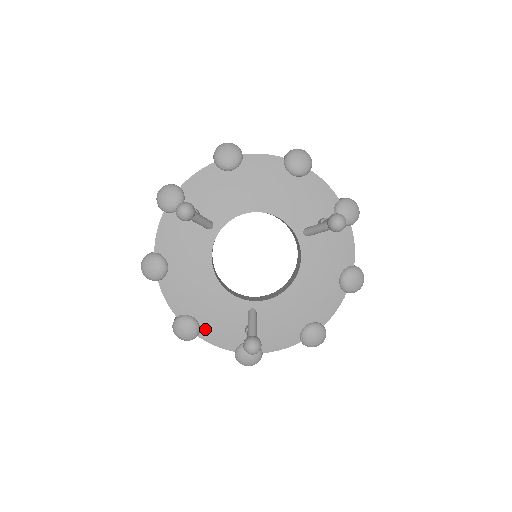
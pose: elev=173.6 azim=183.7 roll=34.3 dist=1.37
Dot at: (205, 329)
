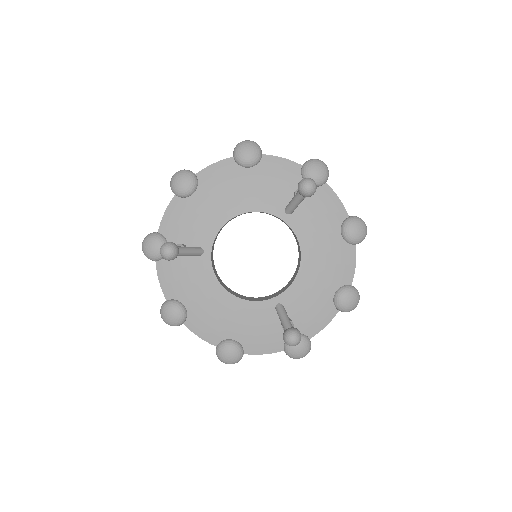
Dot at: (246, 344)
